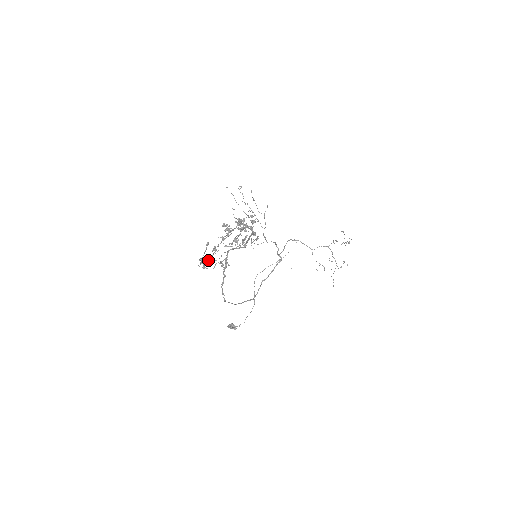
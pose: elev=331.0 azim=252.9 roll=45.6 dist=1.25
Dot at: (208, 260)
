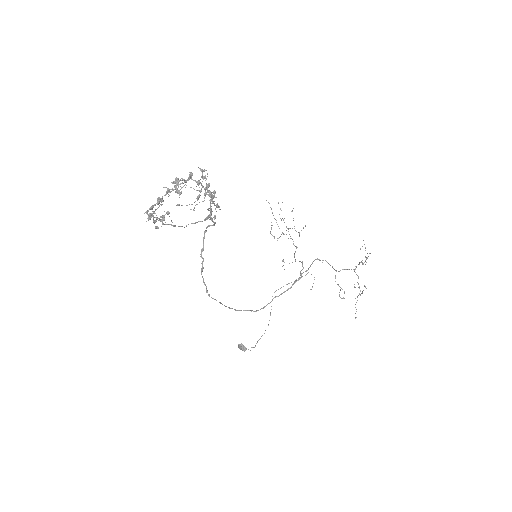
Dot at: (148, 210)
